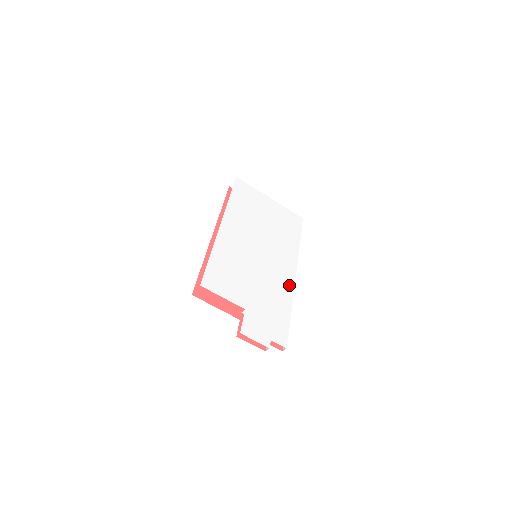
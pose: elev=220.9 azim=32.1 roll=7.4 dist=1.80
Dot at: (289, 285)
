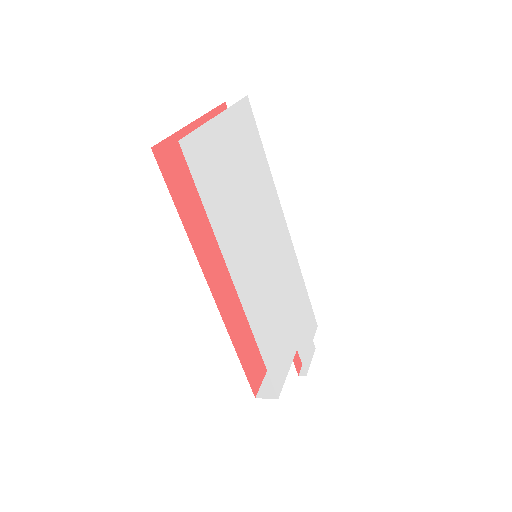
Dot at: (292, 253)
